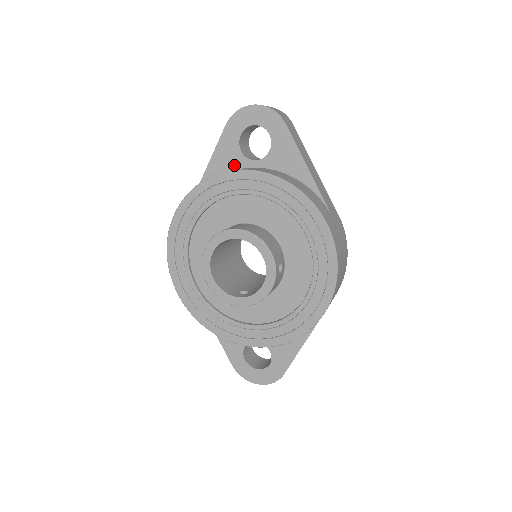
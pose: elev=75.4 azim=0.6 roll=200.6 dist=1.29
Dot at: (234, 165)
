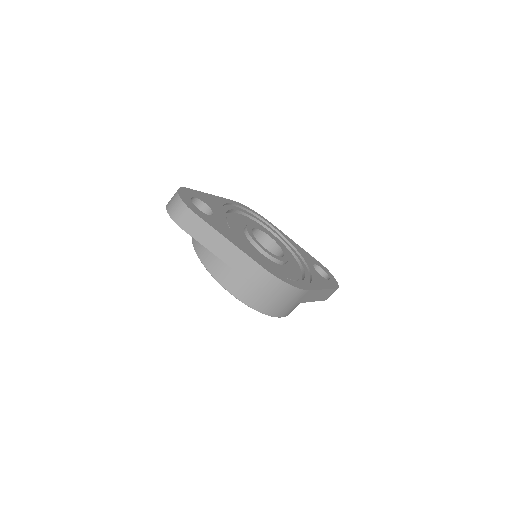
Dot at: occluded
